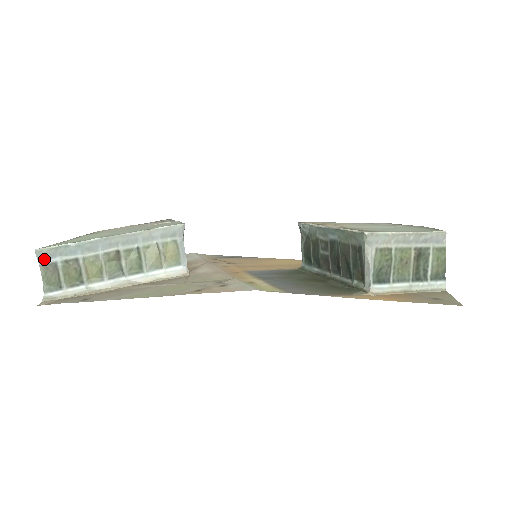
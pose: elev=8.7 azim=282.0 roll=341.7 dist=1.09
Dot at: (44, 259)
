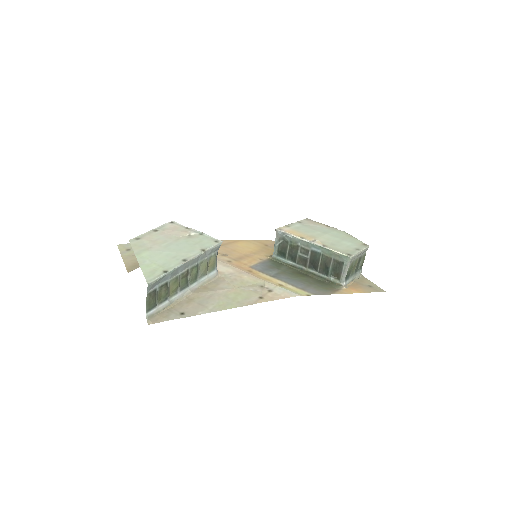
Dot at: (150, 289)
